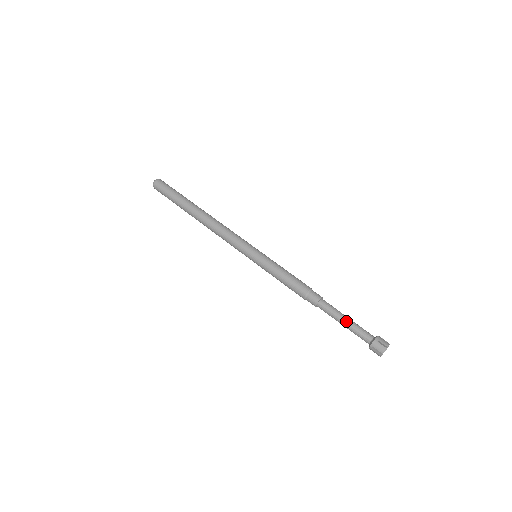
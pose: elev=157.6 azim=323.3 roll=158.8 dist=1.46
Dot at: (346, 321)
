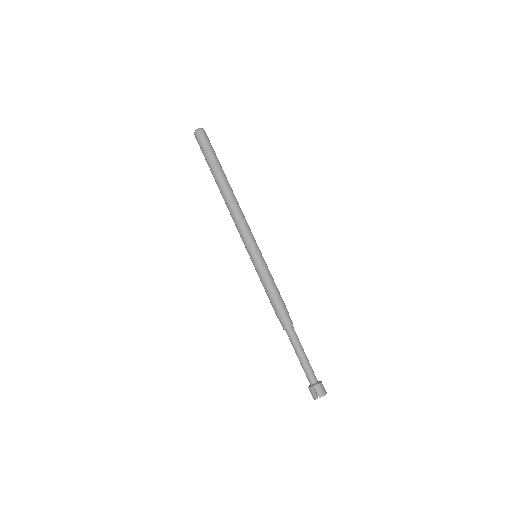
Dot at: (300, 358)
